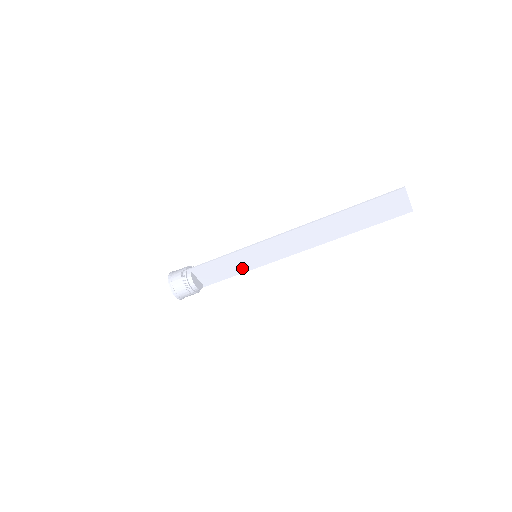
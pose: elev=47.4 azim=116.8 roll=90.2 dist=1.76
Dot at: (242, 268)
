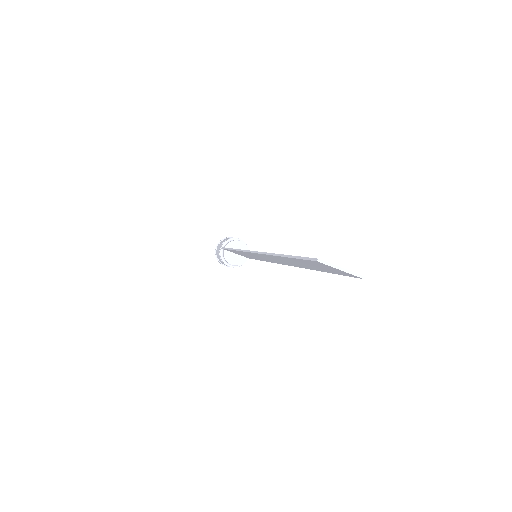
Dot at: occluded
